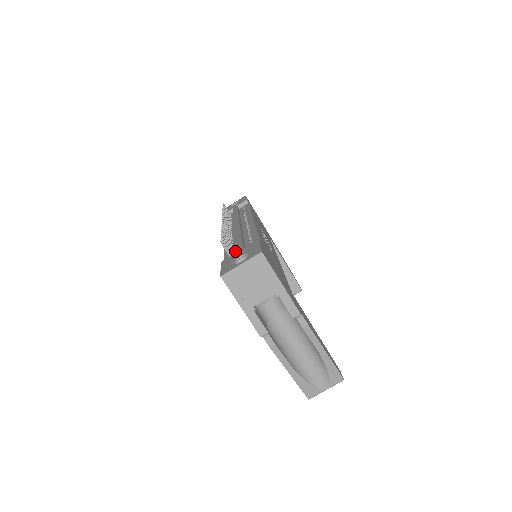
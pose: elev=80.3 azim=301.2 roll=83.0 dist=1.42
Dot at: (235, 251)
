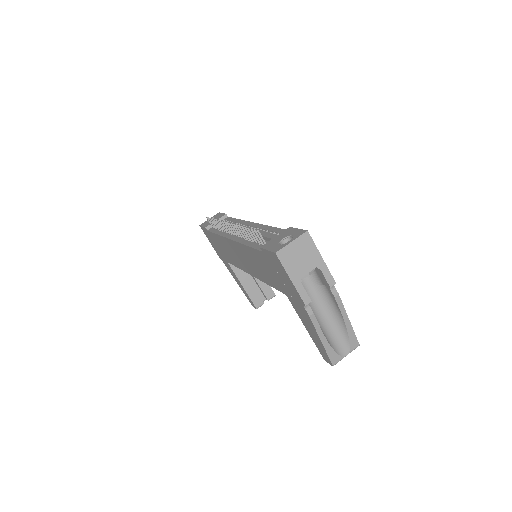
Dot at: (262, 241)
